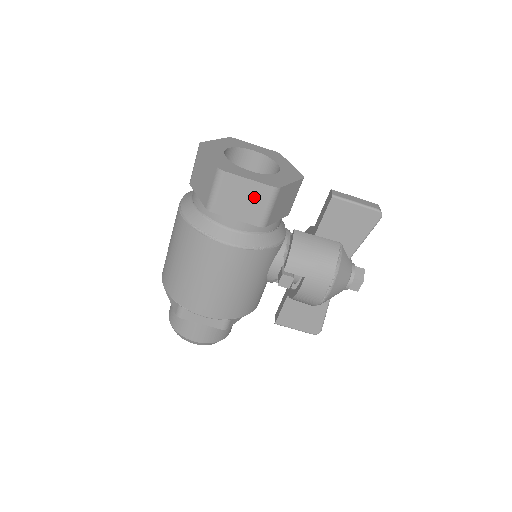
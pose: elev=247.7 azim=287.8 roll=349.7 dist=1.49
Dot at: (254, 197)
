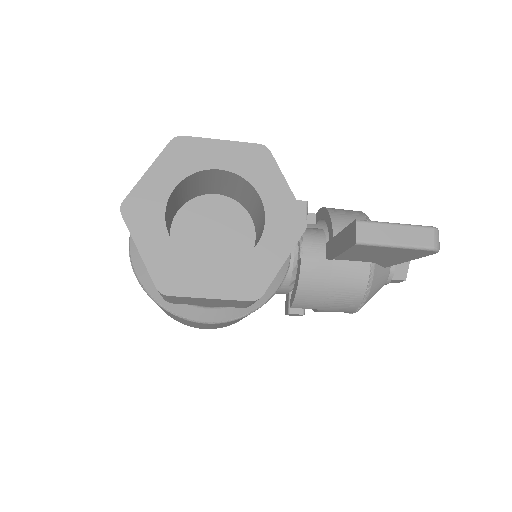
Dot at: (225, 302)
